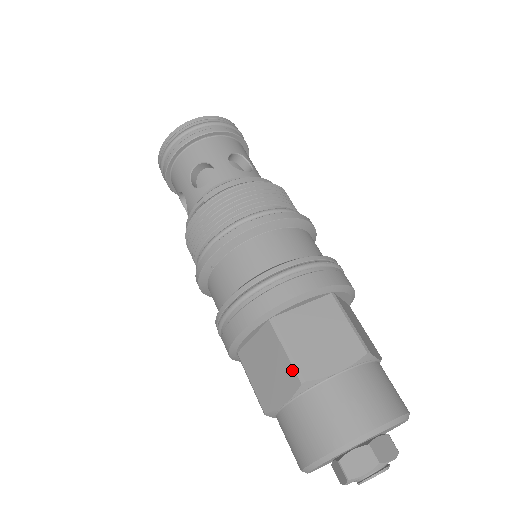
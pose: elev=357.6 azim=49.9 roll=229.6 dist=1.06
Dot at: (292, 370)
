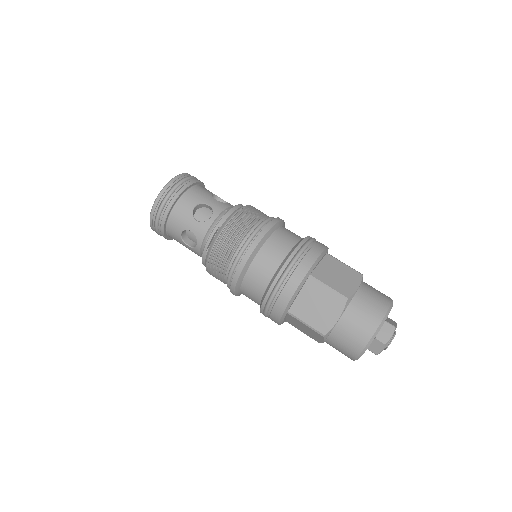
Dot at: (337, 297)
